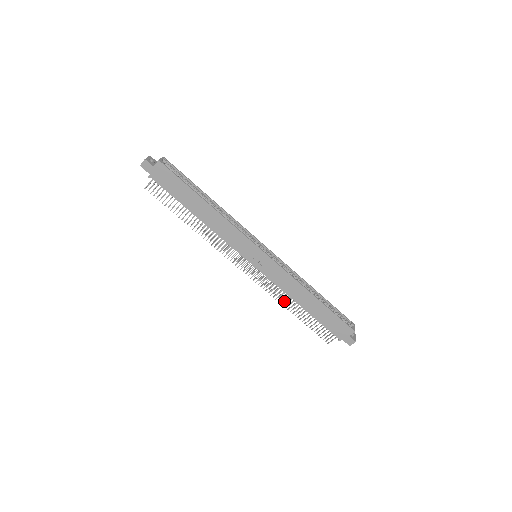
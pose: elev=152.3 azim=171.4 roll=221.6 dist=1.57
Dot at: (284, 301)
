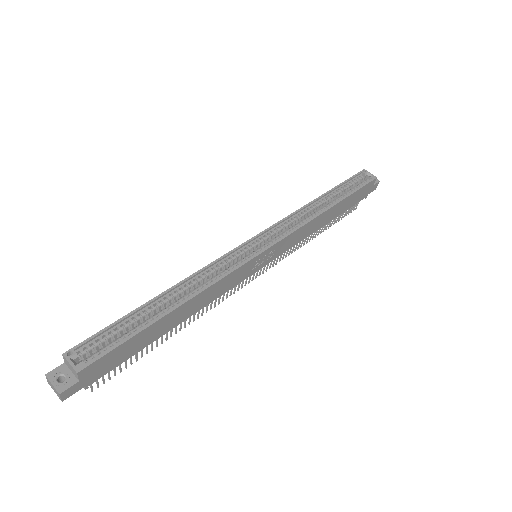
Dot at: occluded
